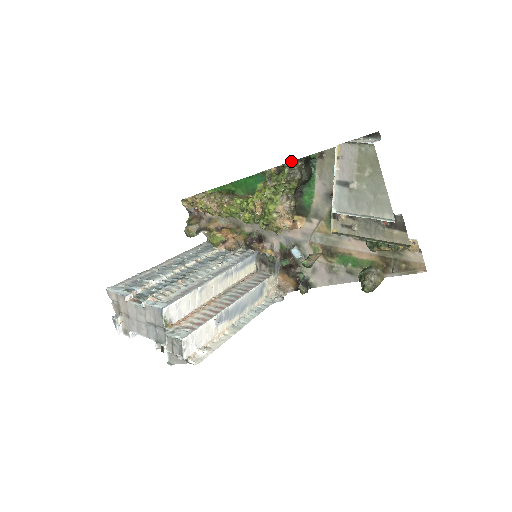
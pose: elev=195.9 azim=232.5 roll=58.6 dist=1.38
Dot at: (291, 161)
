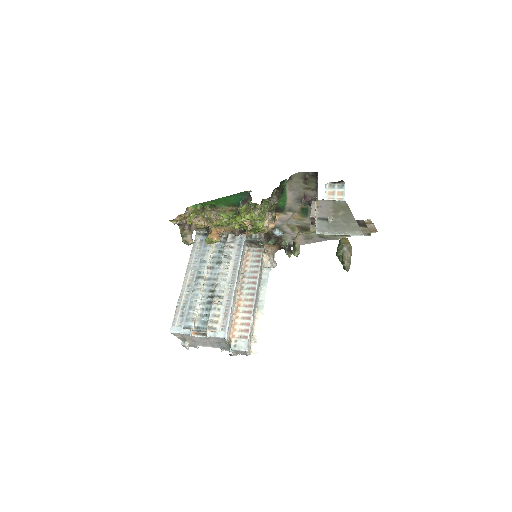
Dot at: occluded
